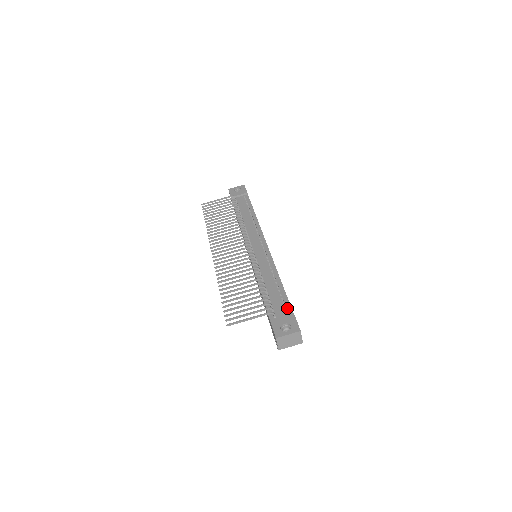
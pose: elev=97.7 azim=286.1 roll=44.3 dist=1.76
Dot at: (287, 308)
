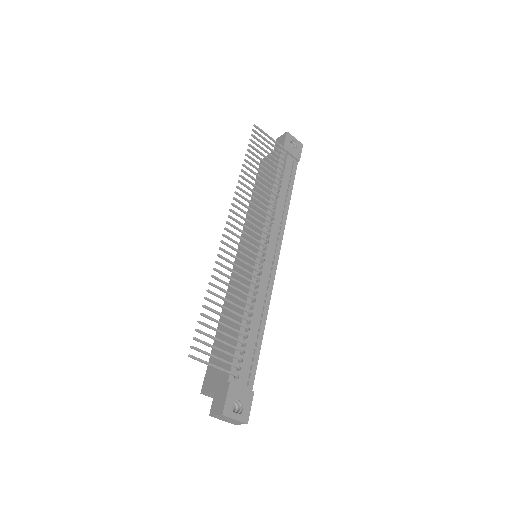
Dot at: (251, 377)
